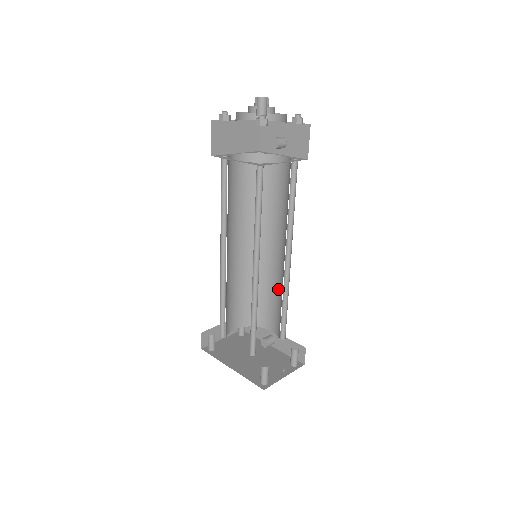
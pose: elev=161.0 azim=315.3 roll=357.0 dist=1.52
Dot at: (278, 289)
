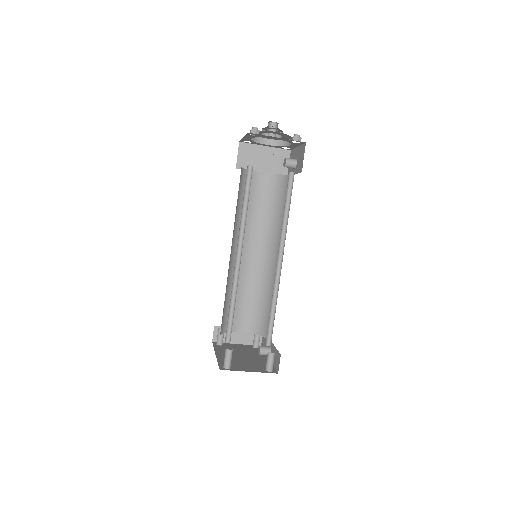
Dot at: occluded
